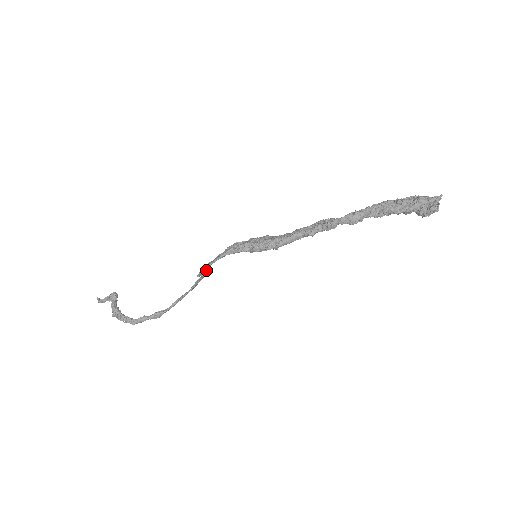
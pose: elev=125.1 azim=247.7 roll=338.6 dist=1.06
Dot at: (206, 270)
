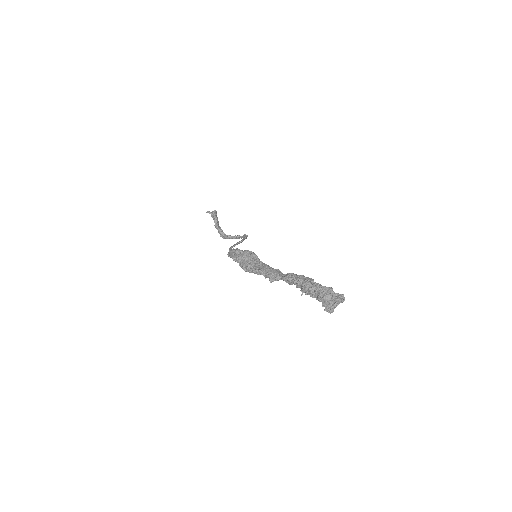
Dot at: (238, 243)
